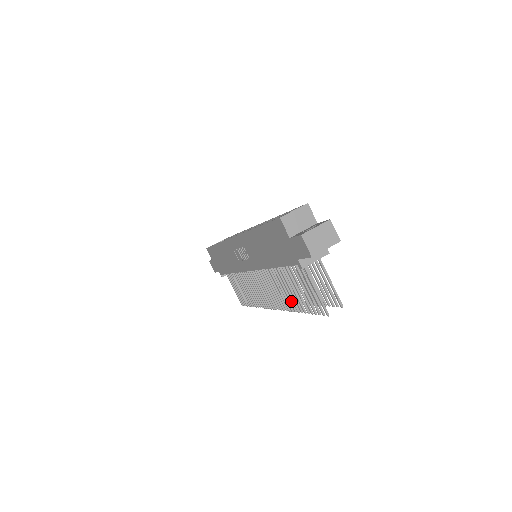
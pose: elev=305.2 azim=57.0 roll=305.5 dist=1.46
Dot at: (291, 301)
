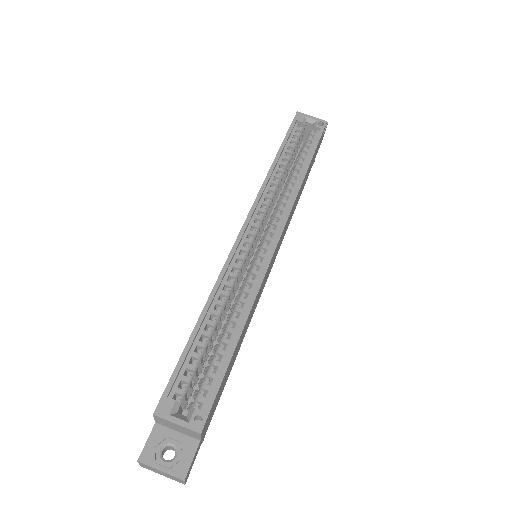
Dot at: occluded
